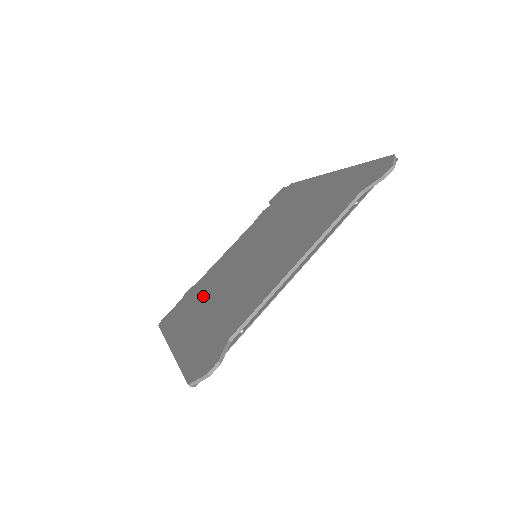
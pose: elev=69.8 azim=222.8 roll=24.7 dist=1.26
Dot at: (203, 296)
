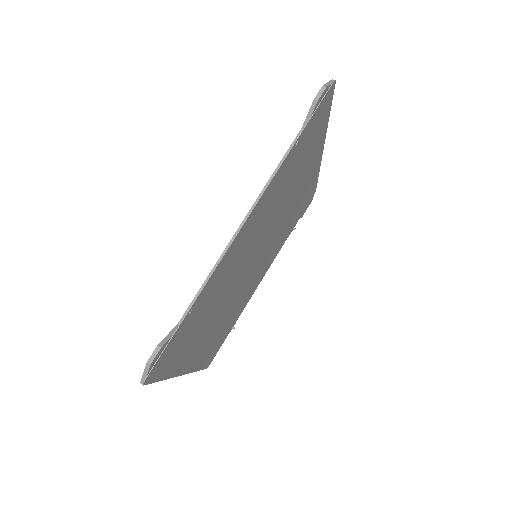
Dot at: occluded
